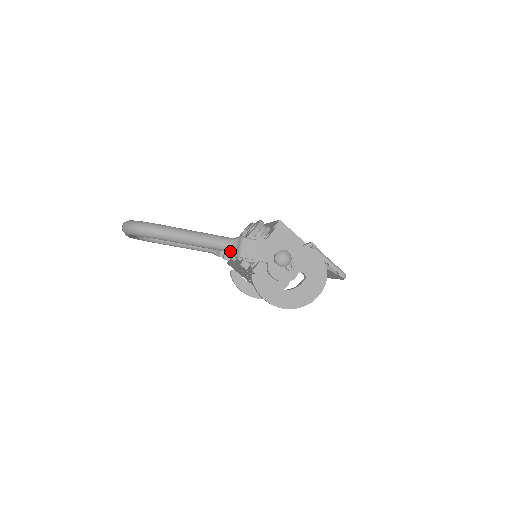
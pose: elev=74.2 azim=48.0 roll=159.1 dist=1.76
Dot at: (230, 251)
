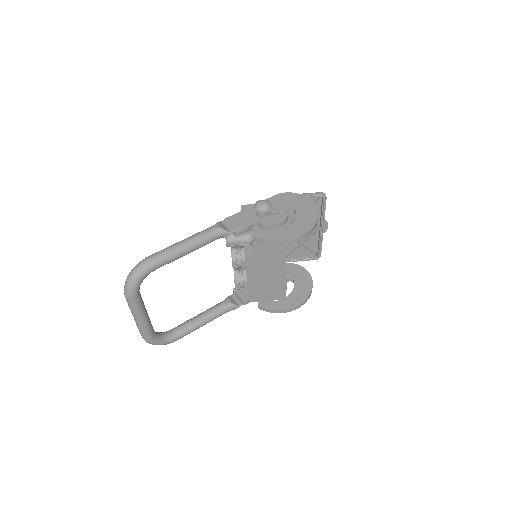
Dot at: (220, 232)
